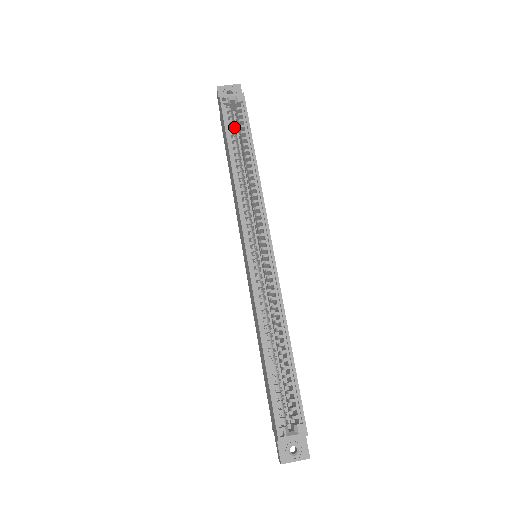
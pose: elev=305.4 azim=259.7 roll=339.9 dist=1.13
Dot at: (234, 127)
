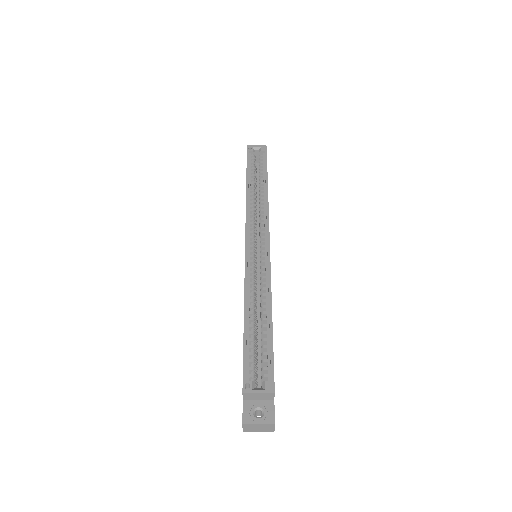
Dot at: (255, 167)
